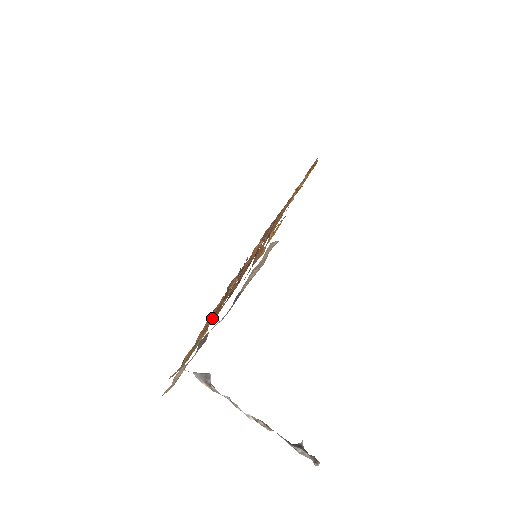
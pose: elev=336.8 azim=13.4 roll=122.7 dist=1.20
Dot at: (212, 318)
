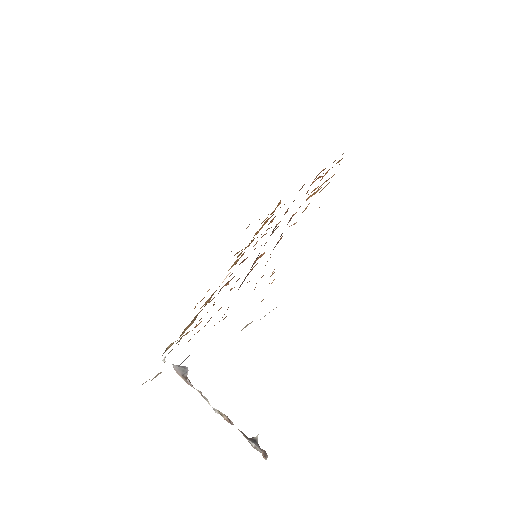
Dot at: occluded
